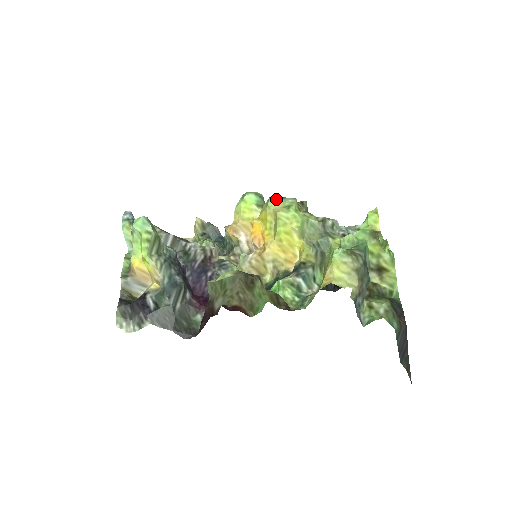
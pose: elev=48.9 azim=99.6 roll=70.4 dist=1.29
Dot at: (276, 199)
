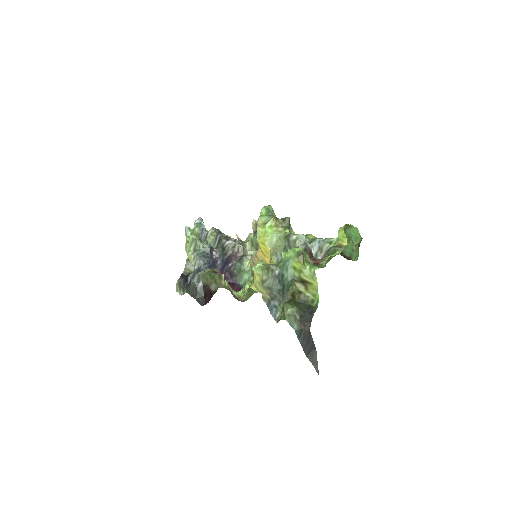
Dot at: (263, 216)
